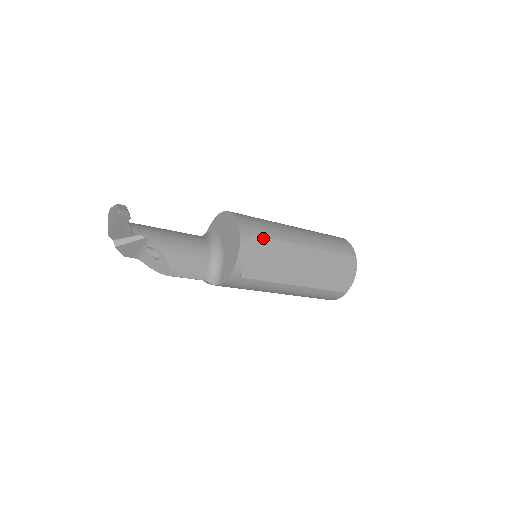
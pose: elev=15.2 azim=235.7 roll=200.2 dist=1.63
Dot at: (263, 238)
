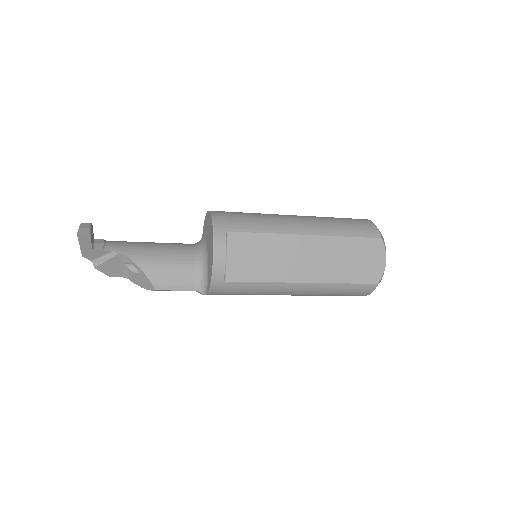
Dot at: (245, 233)
